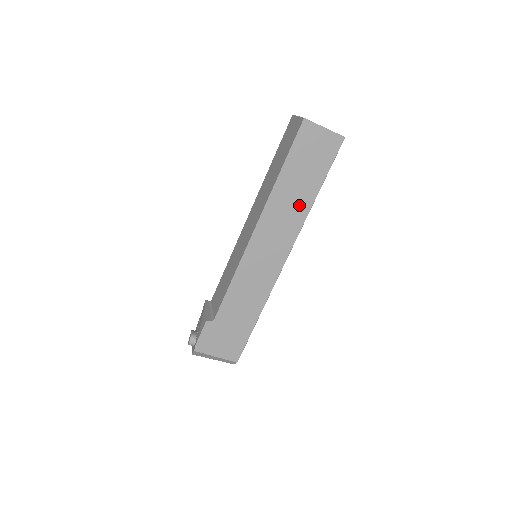
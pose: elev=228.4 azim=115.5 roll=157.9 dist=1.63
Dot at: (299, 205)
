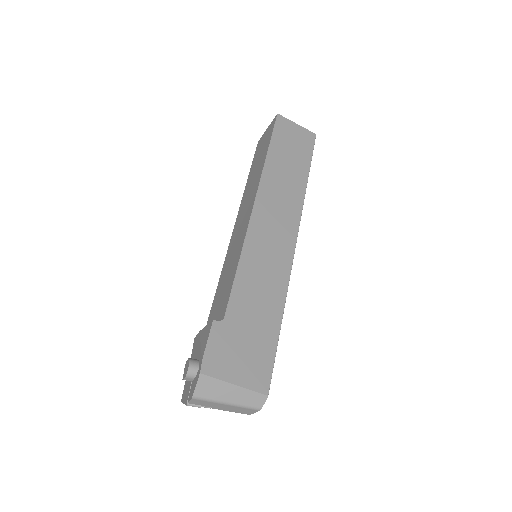
Dot at: (293, 185)
